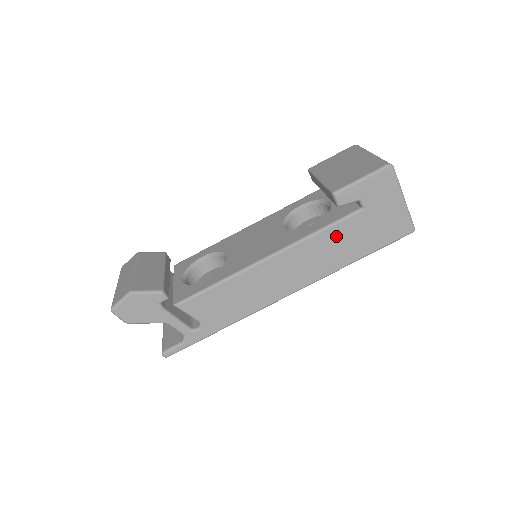
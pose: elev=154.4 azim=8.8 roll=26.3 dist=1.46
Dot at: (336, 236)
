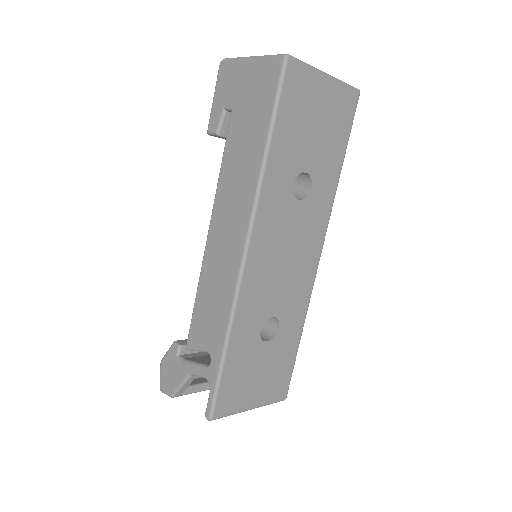
Dot at: (233, 154)
